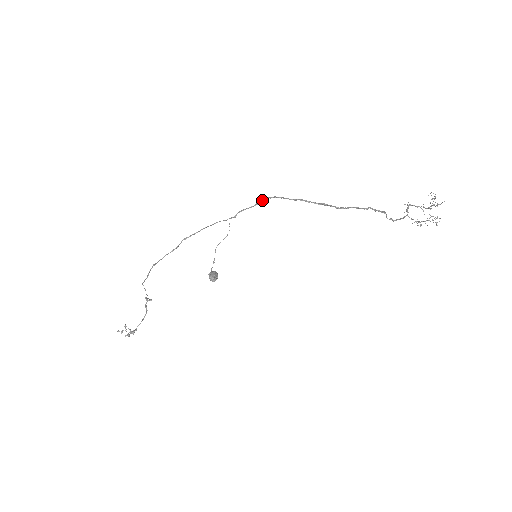
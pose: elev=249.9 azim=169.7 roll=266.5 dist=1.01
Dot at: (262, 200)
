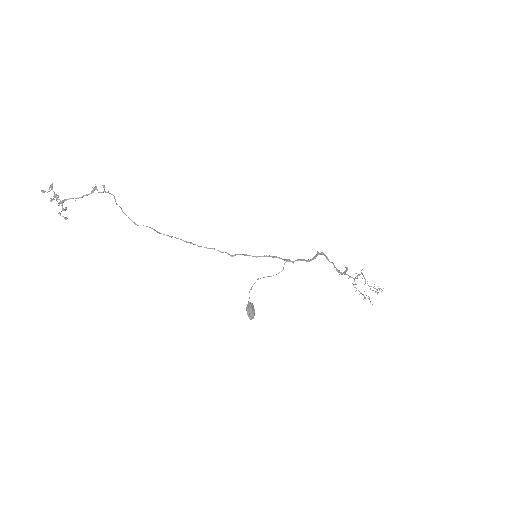
Dot at: occluded
